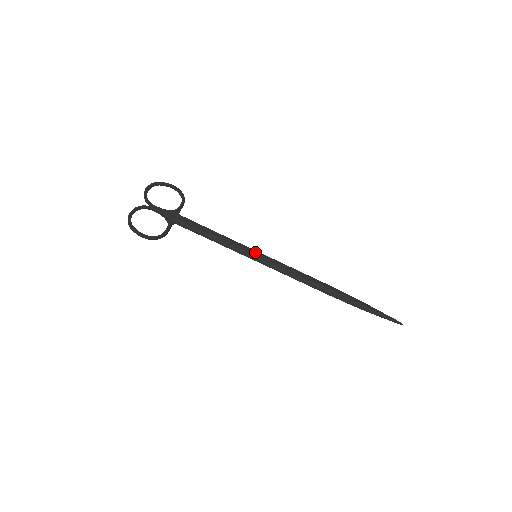
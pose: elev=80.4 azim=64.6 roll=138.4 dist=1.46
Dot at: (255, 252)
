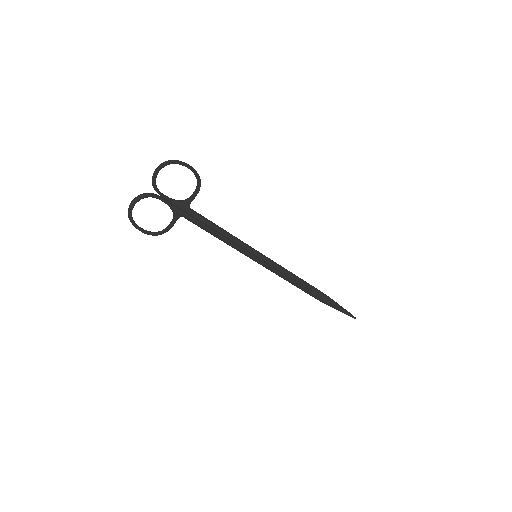
Dot at: (256, 254)
